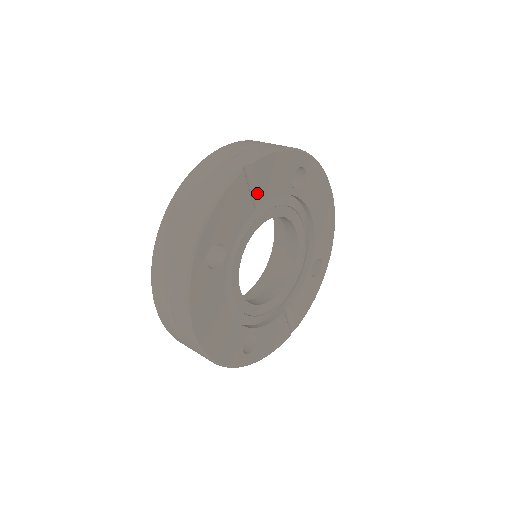
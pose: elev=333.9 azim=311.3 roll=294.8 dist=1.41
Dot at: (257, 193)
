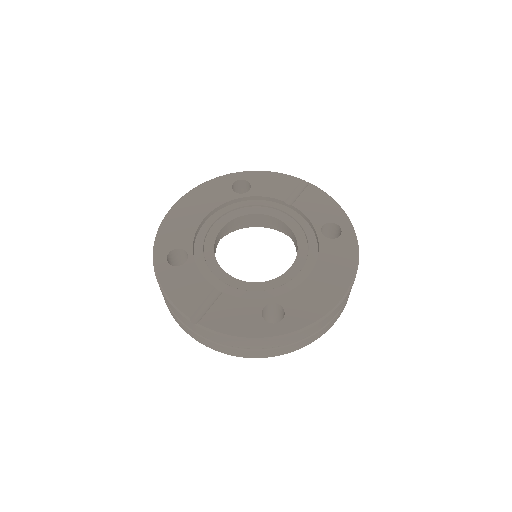
Dot at: (297, 199)
